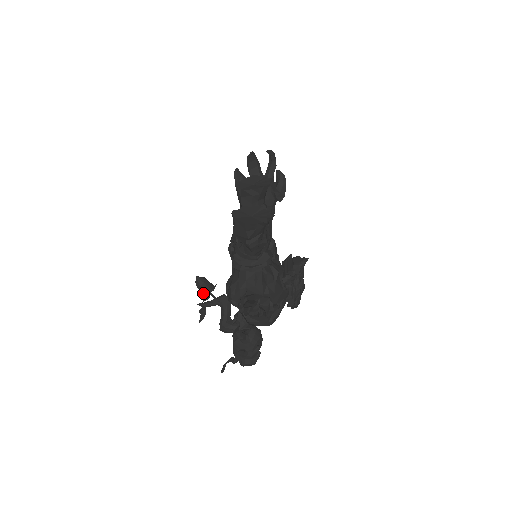
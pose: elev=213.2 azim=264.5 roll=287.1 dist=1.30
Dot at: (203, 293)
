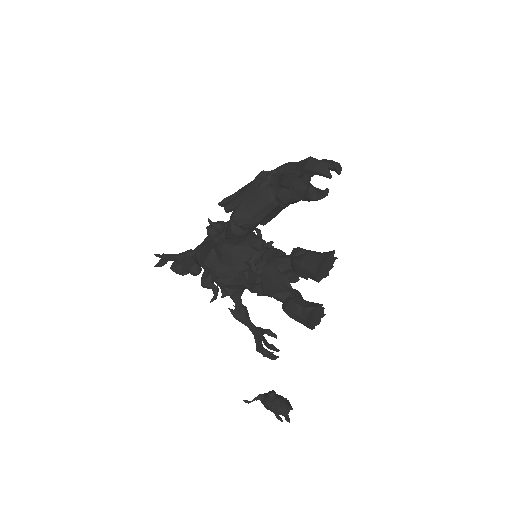
Dot at: occluded
